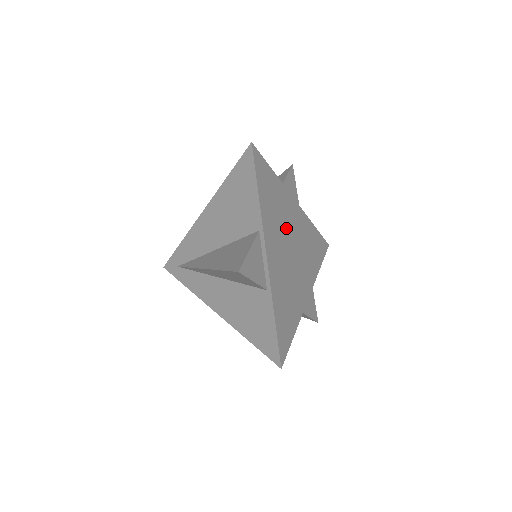
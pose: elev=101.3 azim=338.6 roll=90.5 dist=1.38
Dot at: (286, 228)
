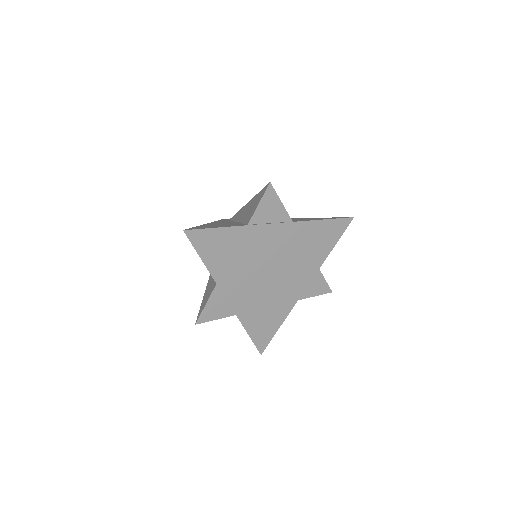
Dot at: (257, 259)
